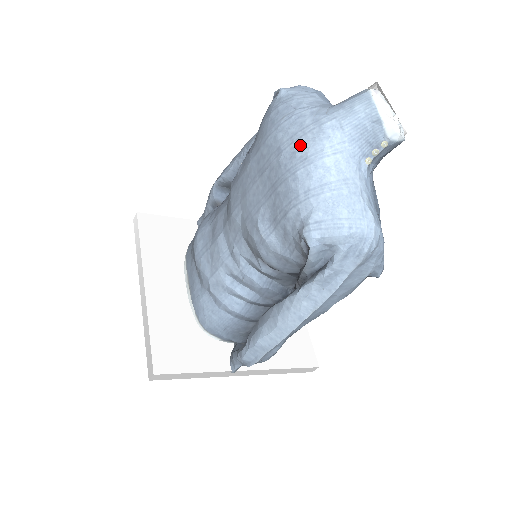
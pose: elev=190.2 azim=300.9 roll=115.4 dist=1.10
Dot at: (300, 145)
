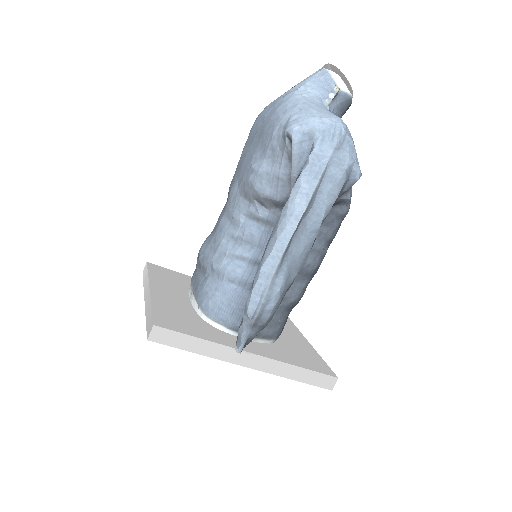
Dot at: (277, 102)
